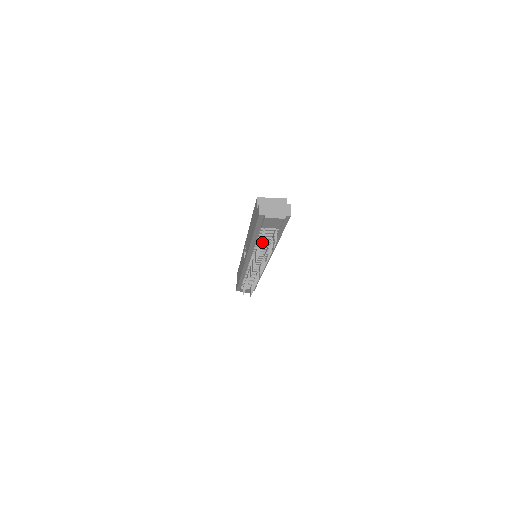
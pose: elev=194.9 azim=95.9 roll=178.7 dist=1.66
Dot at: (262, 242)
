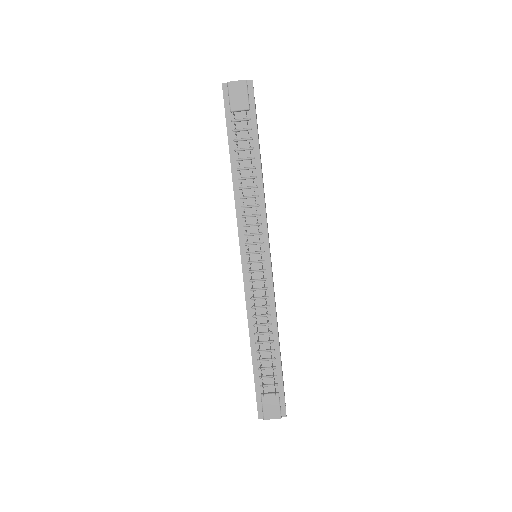
Dot at: (235, 133)
